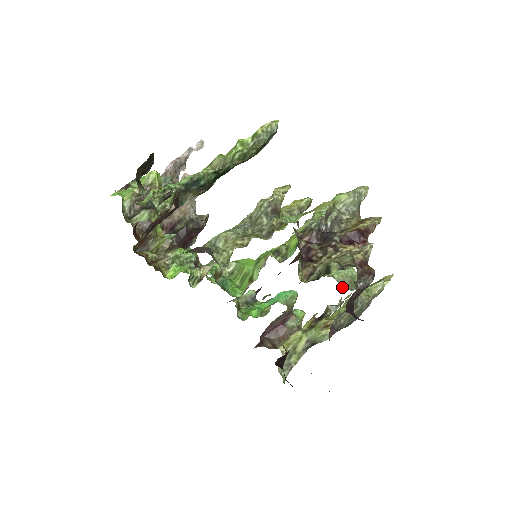
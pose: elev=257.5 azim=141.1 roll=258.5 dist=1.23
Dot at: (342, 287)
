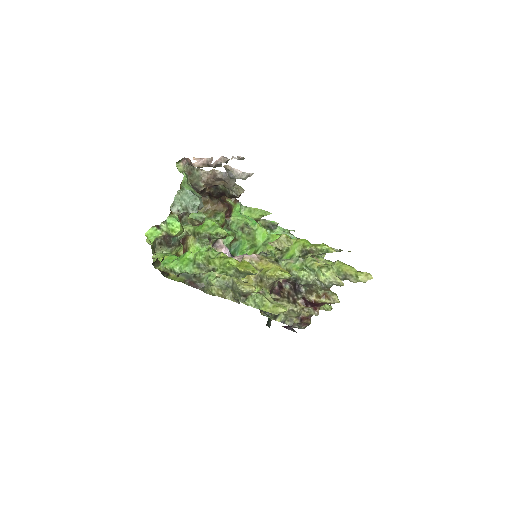
Dot at: occluded
